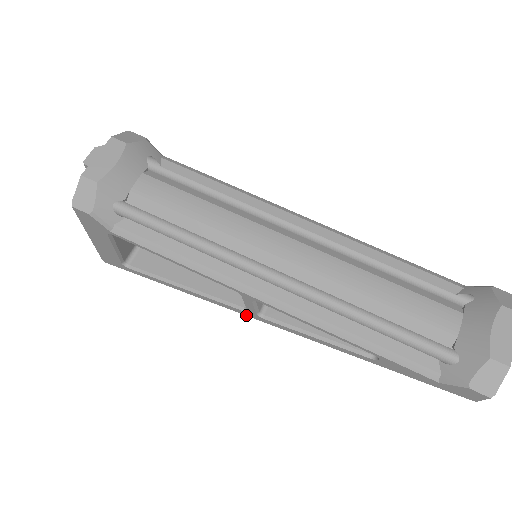
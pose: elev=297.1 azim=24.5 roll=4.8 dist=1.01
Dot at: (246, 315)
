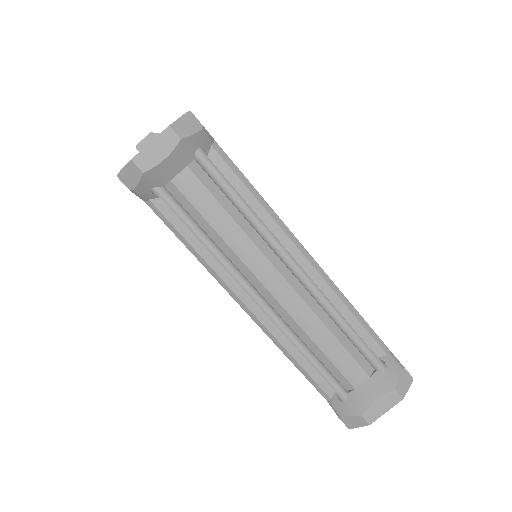
Dot at: occluded
